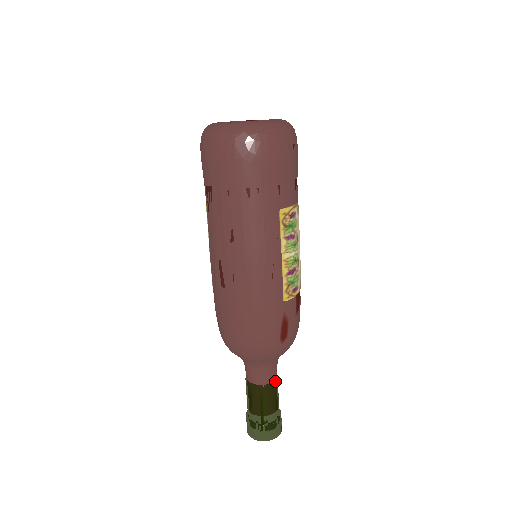
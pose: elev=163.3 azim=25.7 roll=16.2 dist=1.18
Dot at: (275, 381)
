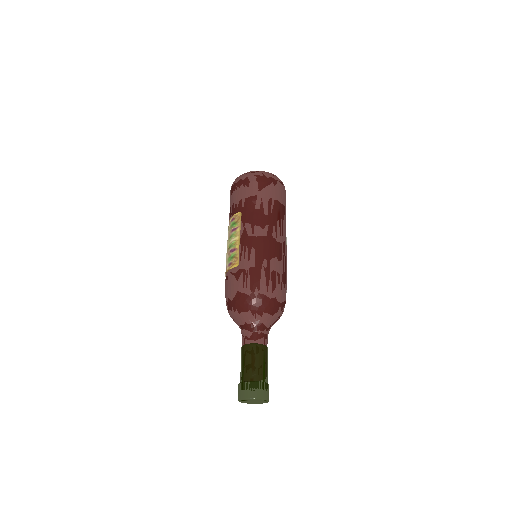
Dot at: occluded
